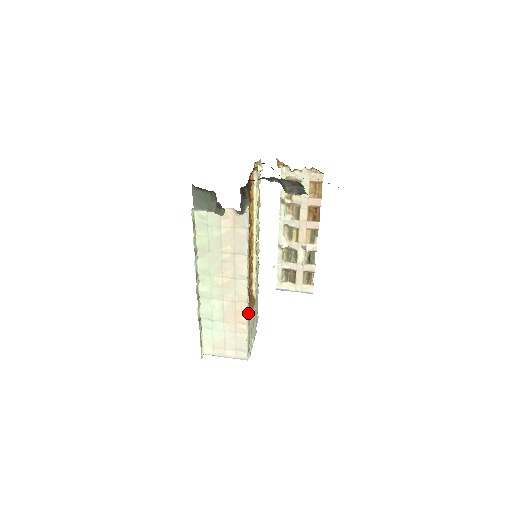
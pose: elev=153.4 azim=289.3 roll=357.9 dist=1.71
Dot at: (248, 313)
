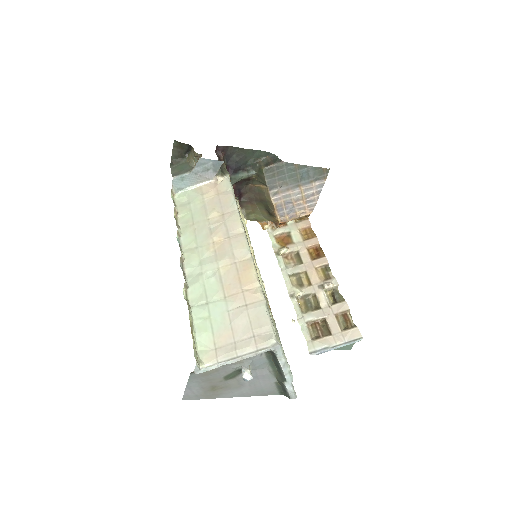
Dot at: (258, 277)
